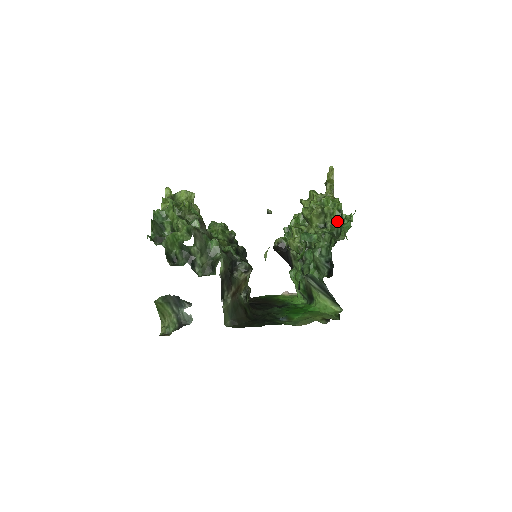
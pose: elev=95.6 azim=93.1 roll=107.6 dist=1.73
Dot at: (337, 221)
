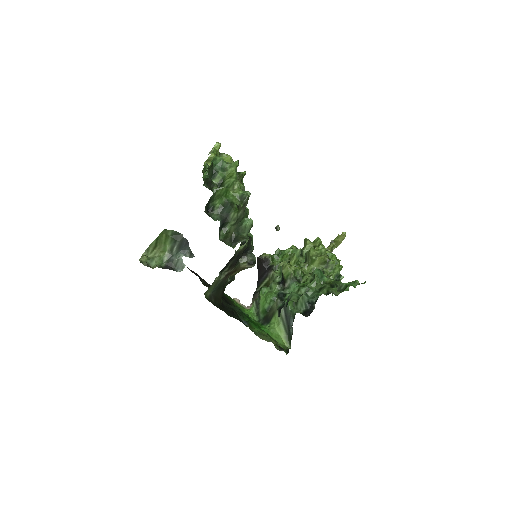
Dot at: (334, 277)
